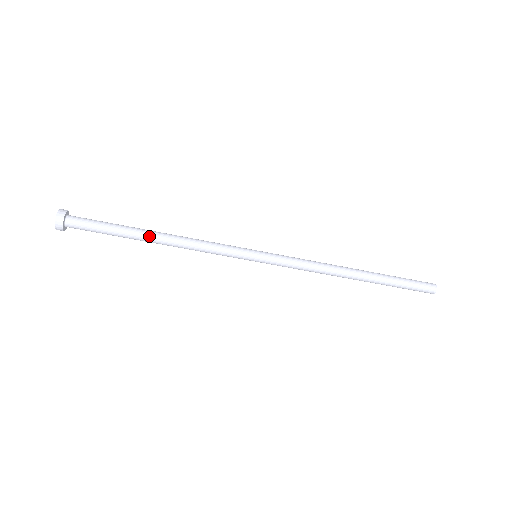
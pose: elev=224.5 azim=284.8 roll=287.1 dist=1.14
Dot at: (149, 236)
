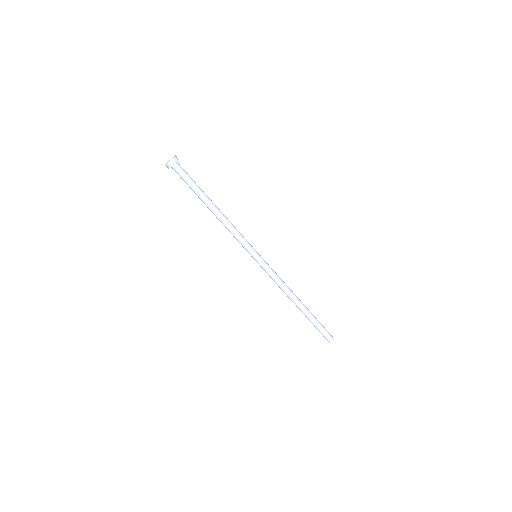
Dot at: (210, 206)
